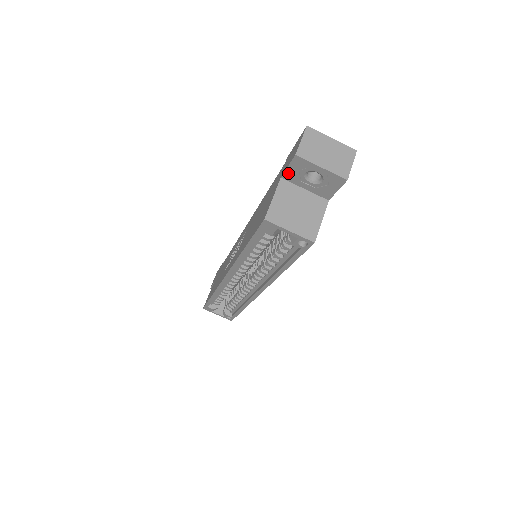
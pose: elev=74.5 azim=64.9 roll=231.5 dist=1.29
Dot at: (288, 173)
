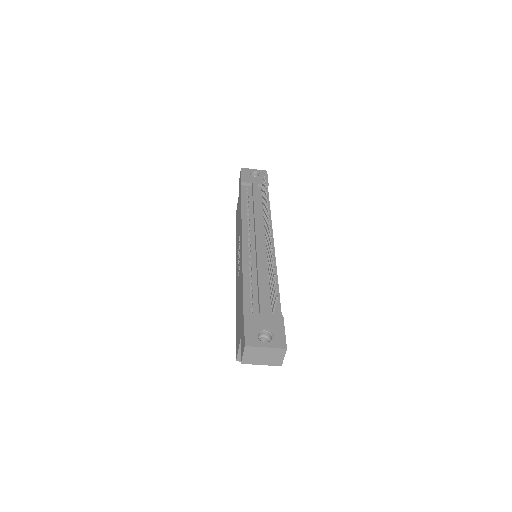
Dot at: occluded
